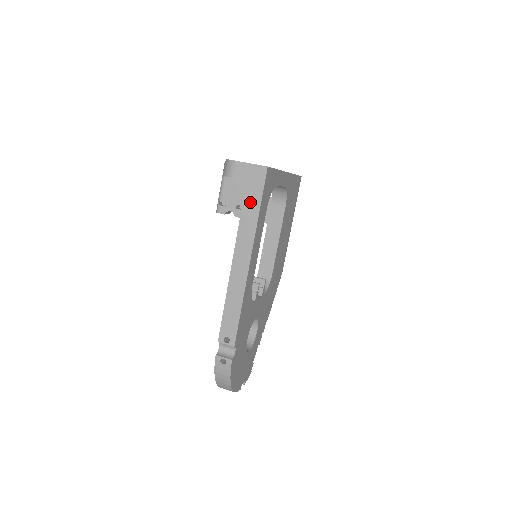
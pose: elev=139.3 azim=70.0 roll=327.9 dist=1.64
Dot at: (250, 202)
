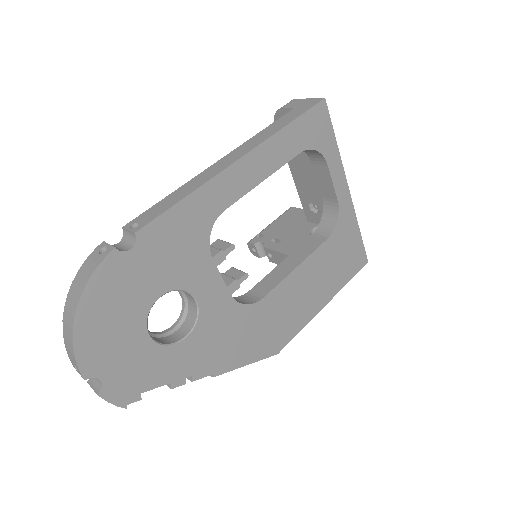
Dot at: (284, 119)
